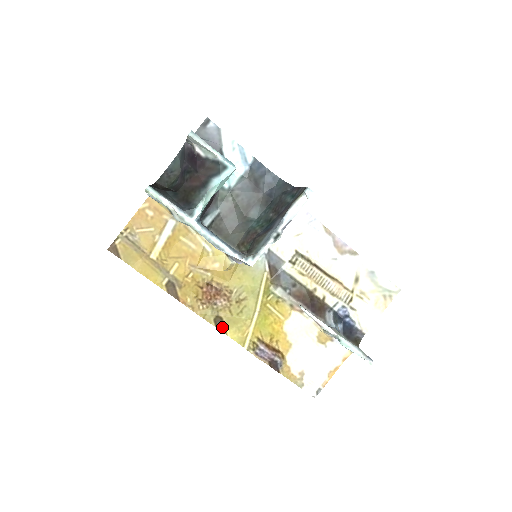
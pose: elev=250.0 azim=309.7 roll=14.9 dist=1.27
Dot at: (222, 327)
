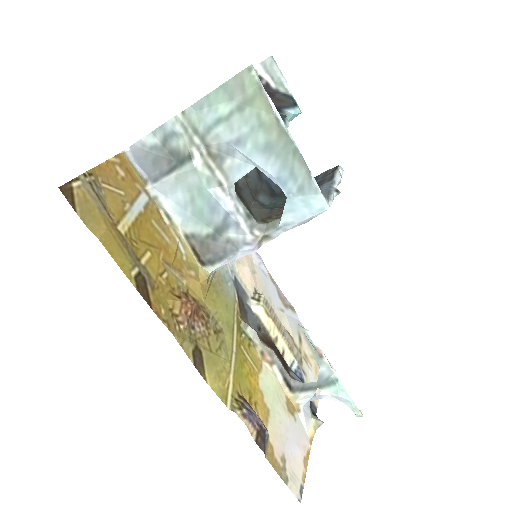
Dot at: (201, 367)
